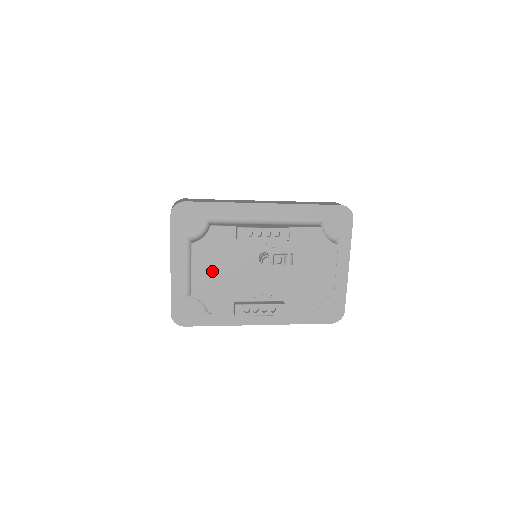
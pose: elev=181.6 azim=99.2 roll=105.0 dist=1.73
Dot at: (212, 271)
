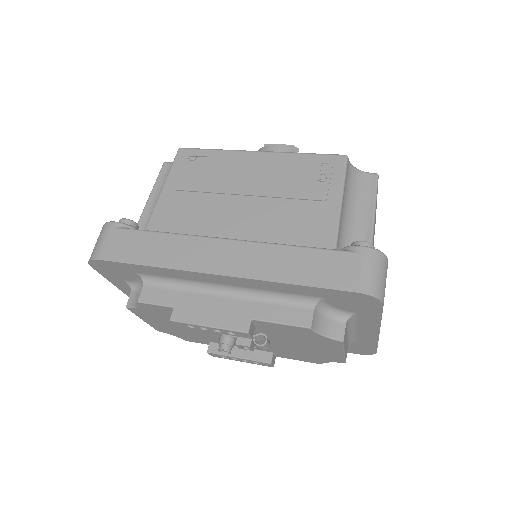
Dot at: (168, 324)
